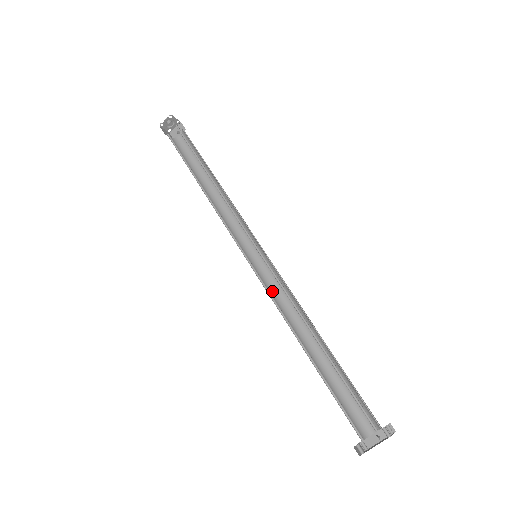
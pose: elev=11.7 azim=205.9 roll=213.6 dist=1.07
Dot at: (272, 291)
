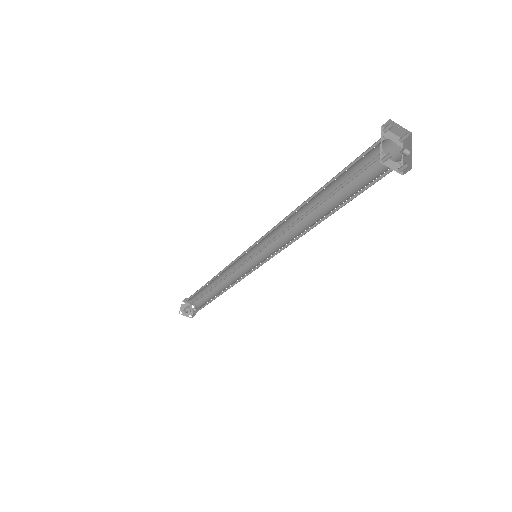
Dot at: (278, 250)
